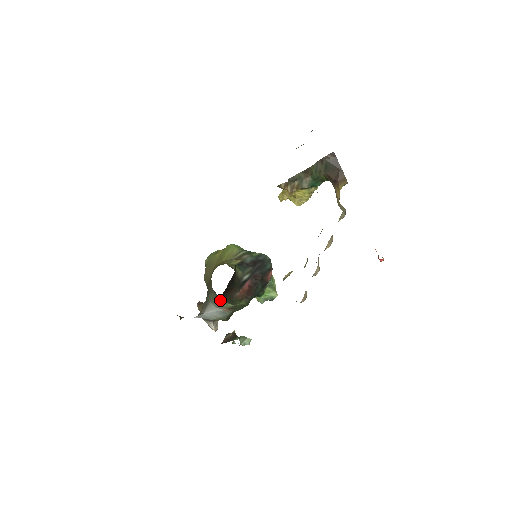
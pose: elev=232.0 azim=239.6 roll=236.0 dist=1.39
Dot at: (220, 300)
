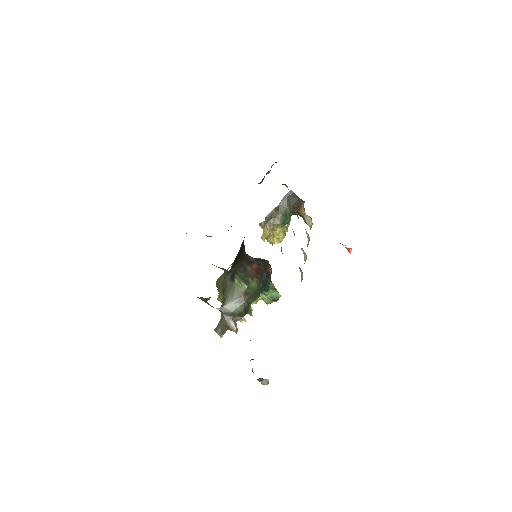
Dot at: (236, 286)
